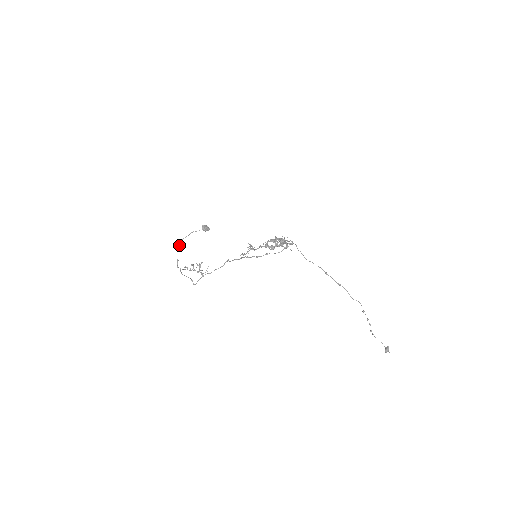
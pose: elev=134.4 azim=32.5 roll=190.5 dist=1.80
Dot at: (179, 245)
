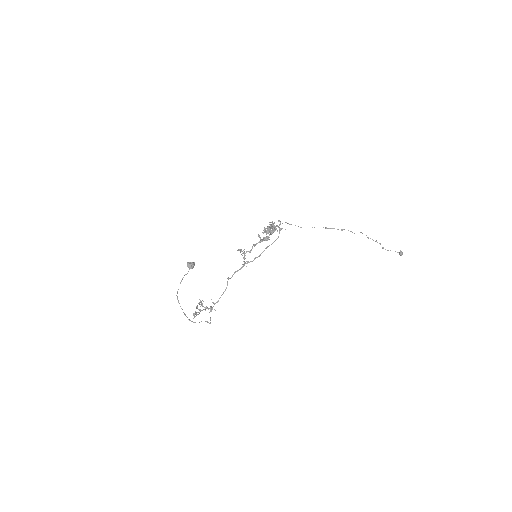
Dot at: (177, 299)
